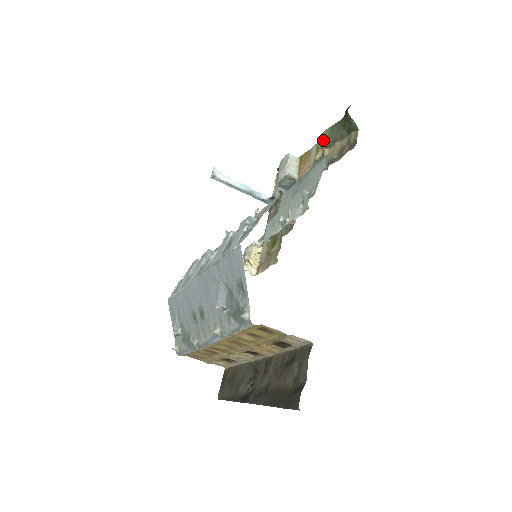
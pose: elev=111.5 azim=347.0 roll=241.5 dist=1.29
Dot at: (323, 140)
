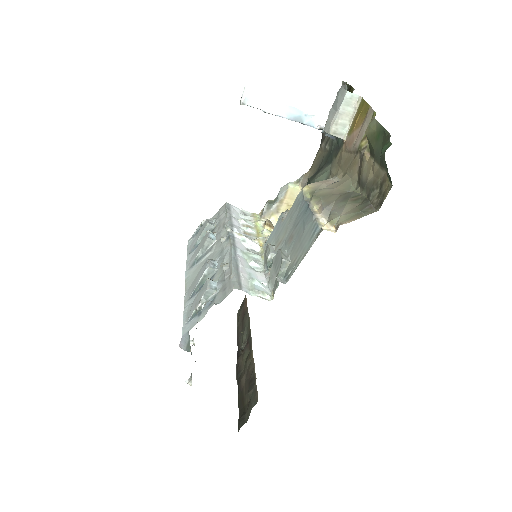
Dot at: (367, 136)
